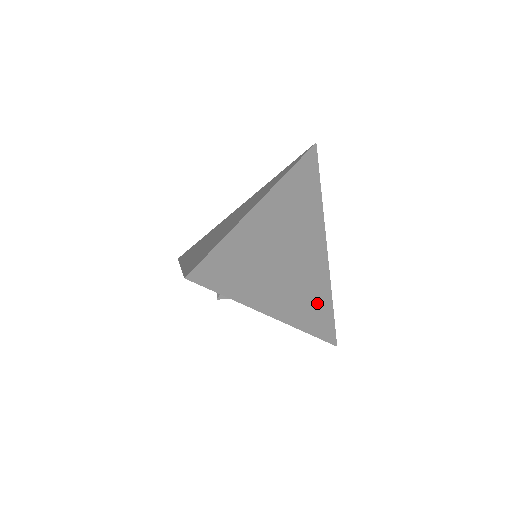
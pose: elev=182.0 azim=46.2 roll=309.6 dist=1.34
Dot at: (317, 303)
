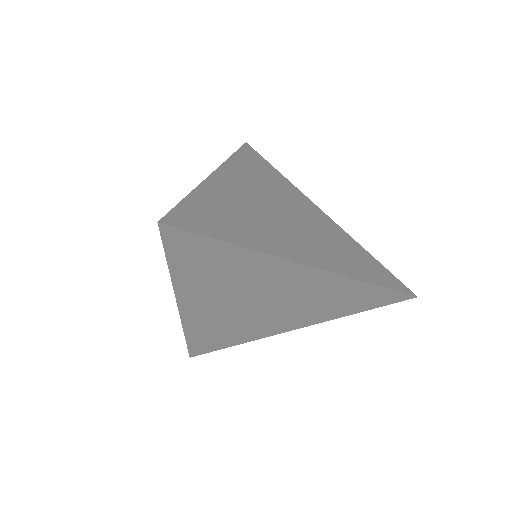
Dot at: (344, 298)
